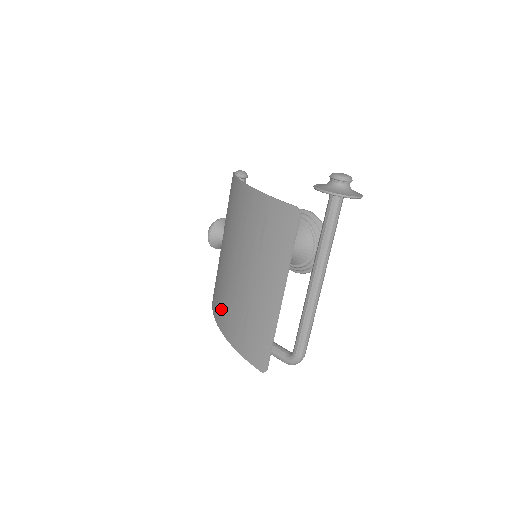
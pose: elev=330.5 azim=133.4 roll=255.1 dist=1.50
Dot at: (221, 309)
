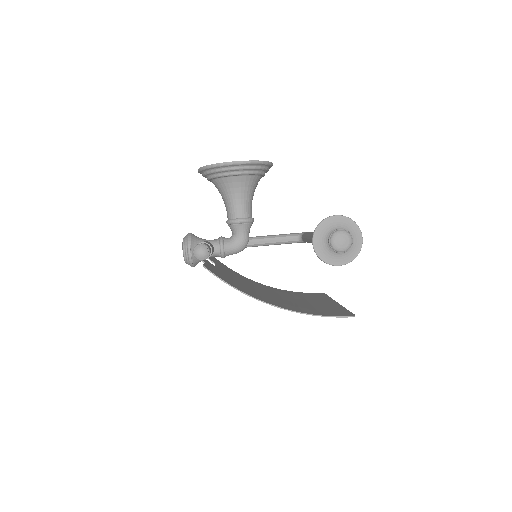
Dot at: occluded
